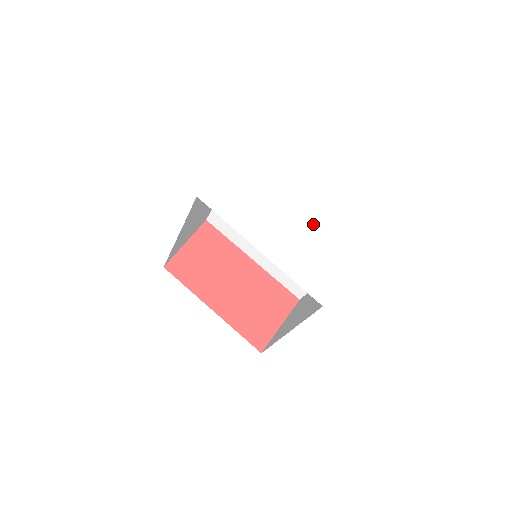
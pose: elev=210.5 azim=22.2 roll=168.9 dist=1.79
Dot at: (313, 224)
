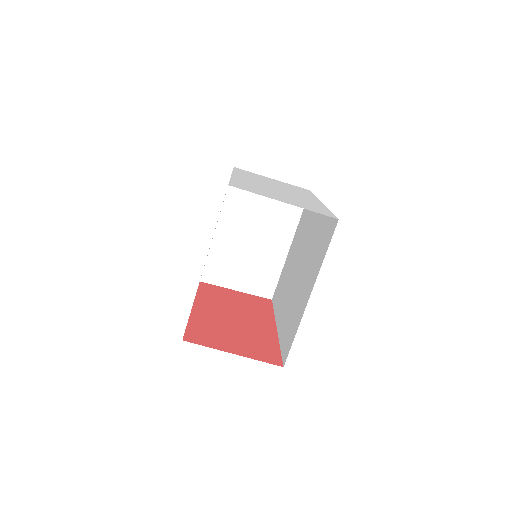
Dot at: (303, 200)
